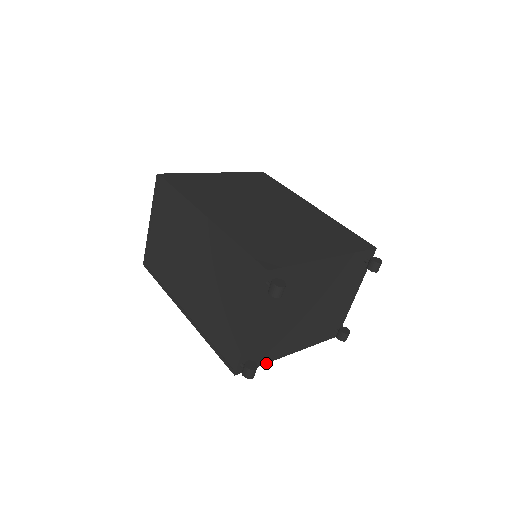
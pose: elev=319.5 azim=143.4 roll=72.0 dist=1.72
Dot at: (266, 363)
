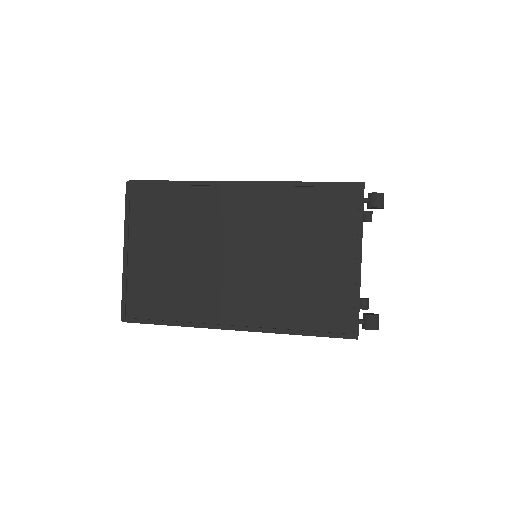
Dot at: occluded
